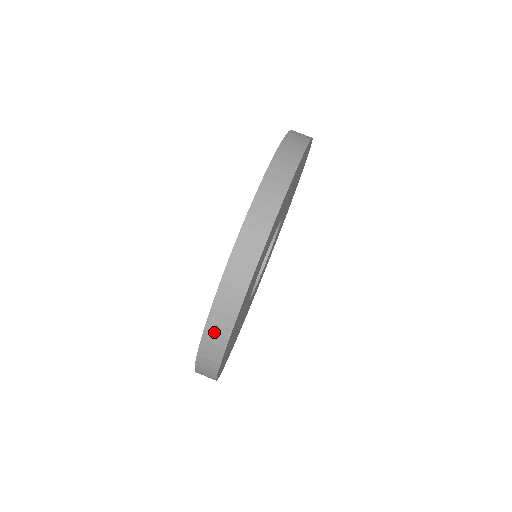
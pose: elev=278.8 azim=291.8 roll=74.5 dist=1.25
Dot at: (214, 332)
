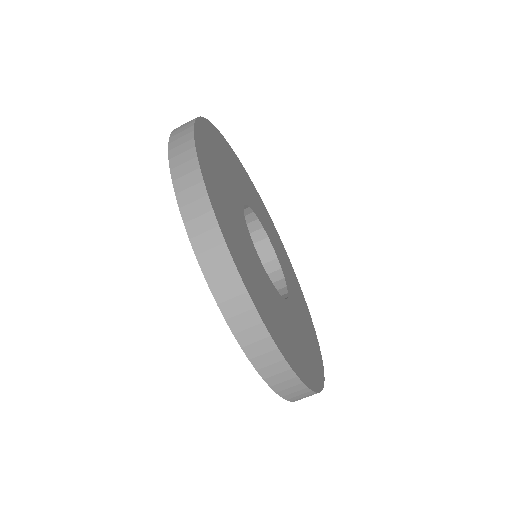
Dot at: occluded
